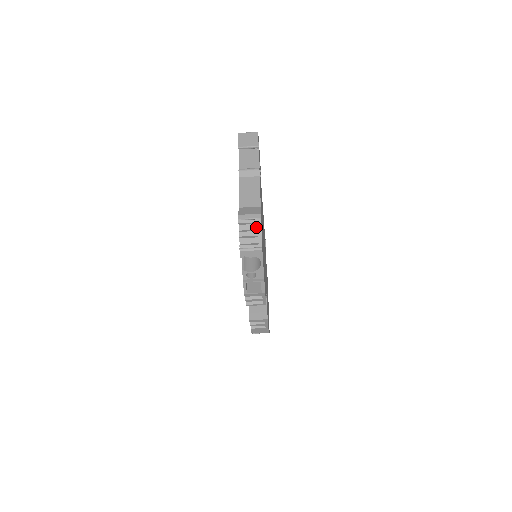
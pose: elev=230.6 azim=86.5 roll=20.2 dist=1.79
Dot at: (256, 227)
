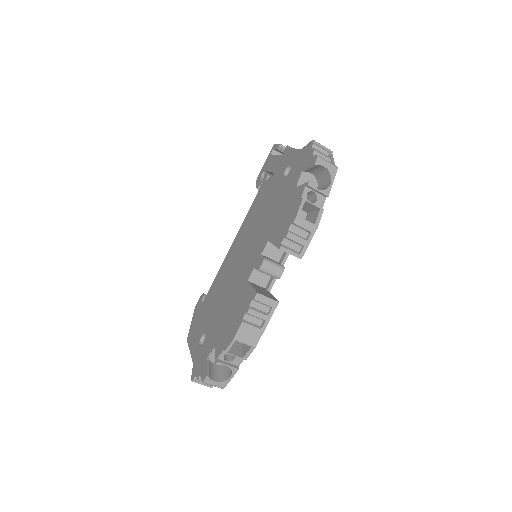
Dot at: occluded
